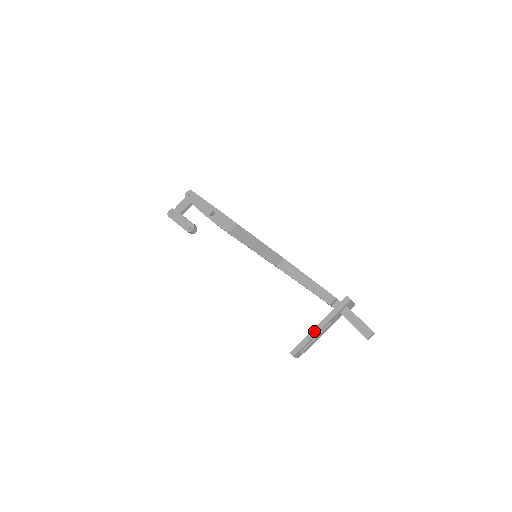
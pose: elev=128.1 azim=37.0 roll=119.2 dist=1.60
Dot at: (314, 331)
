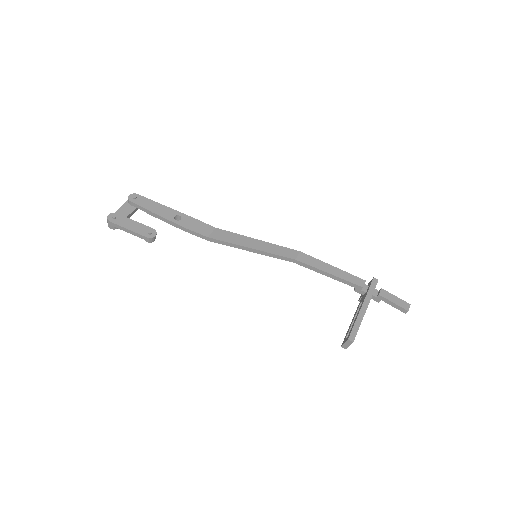
Dot at: (361, 313)
